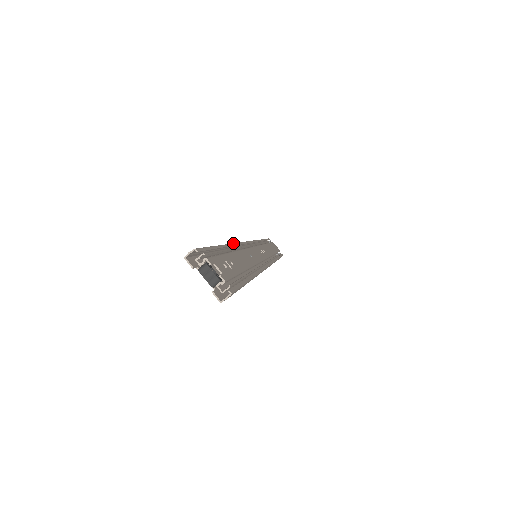
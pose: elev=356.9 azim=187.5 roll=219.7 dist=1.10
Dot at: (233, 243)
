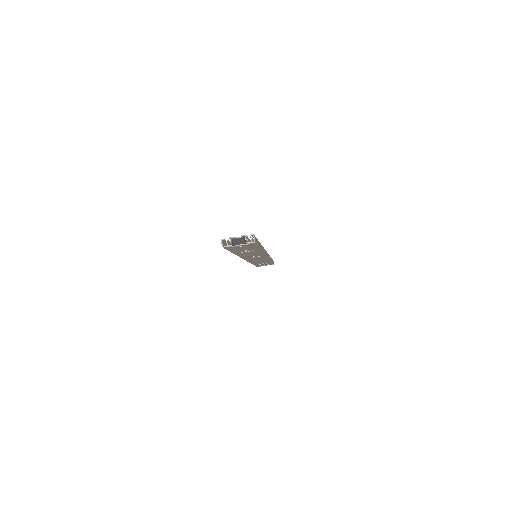
Dot at: occluded
